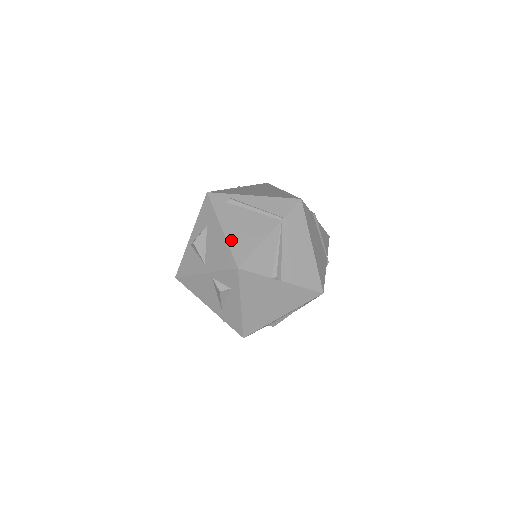
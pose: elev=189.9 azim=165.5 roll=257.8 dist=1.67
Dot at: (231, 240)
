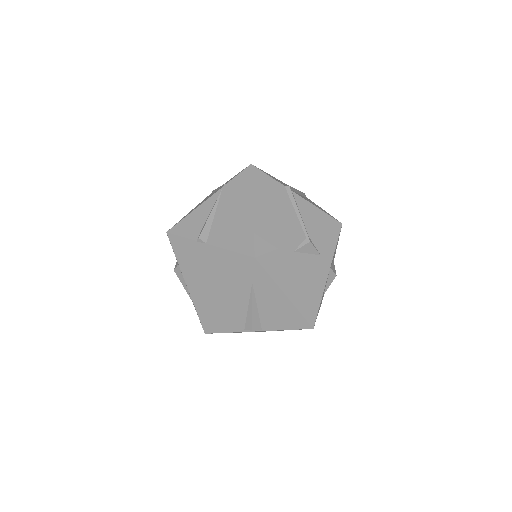
Dot at: (184, 216)
